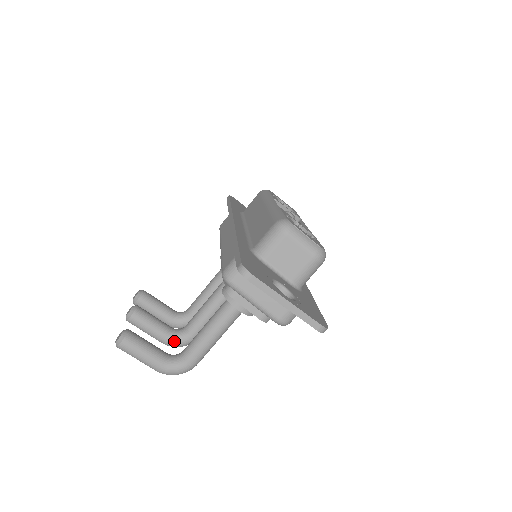
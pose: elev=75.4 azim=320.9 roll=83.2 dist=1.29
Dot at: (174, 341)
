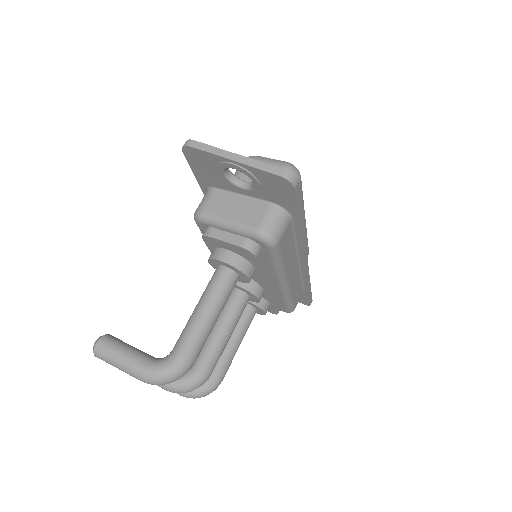
Dot at: occluded
